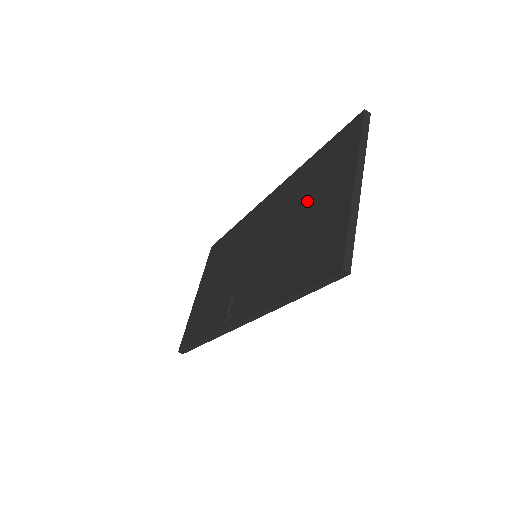
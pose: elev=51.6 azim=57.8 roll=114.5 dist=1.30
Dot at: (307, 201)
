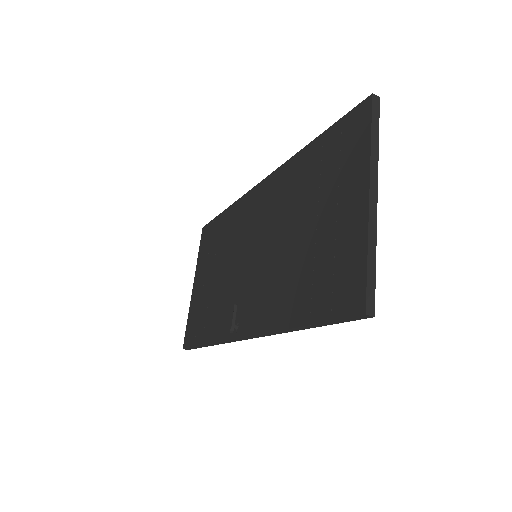
Dot at: (311, 204)
